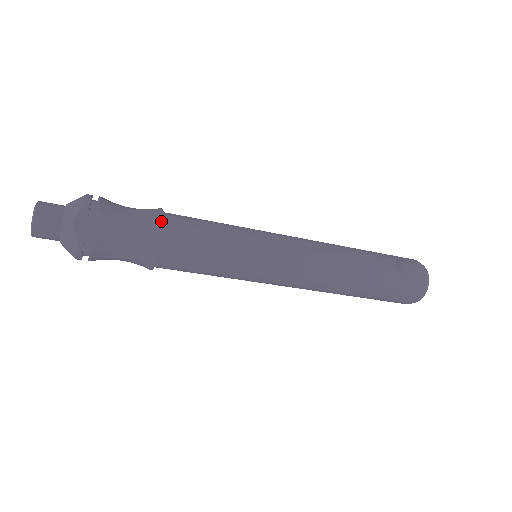
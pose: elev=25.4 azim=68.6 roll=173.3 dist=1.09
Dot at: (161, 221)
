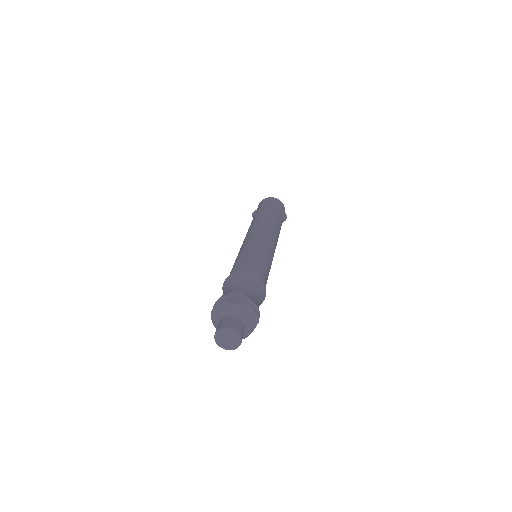
Dot at: occluded
